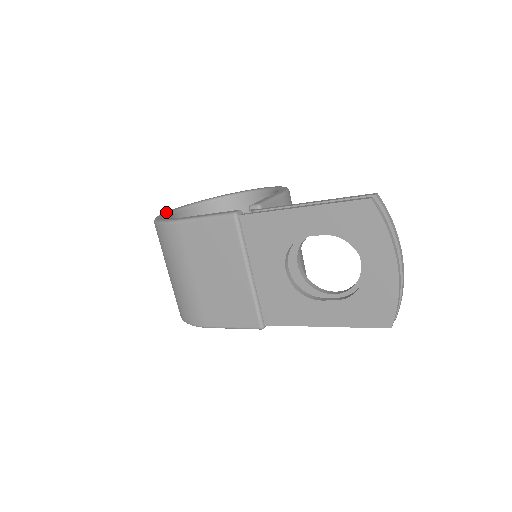
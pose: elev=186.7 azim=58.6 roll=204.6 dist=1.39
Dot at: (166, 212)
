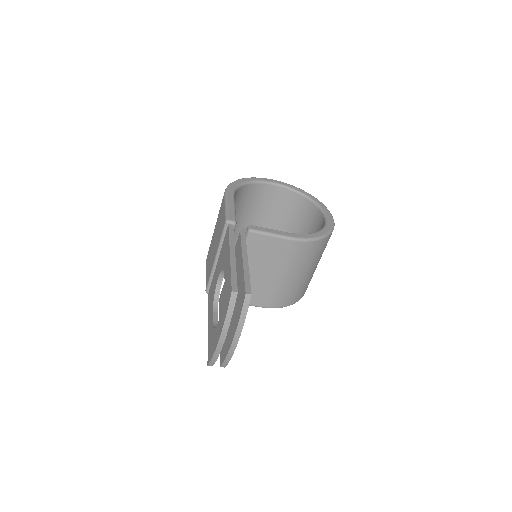
Dot at: (265, 179)
